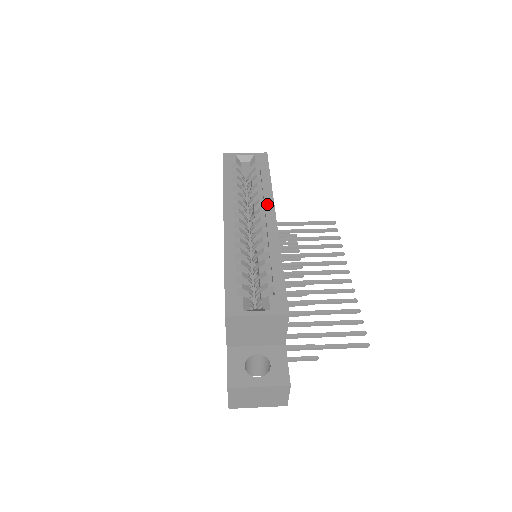
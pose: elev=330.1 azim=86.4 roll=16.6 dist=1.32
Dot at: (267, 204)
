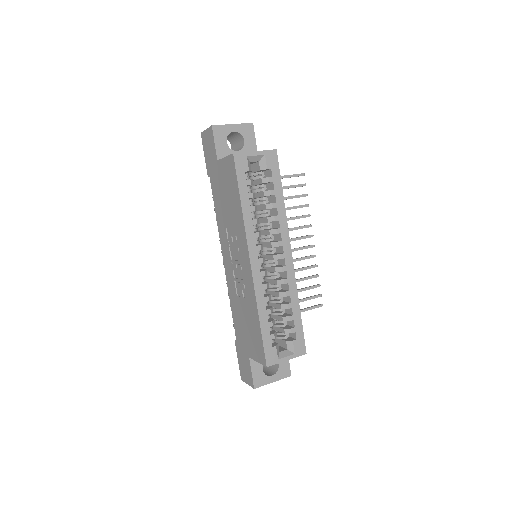
Dot at: (283, 235)
